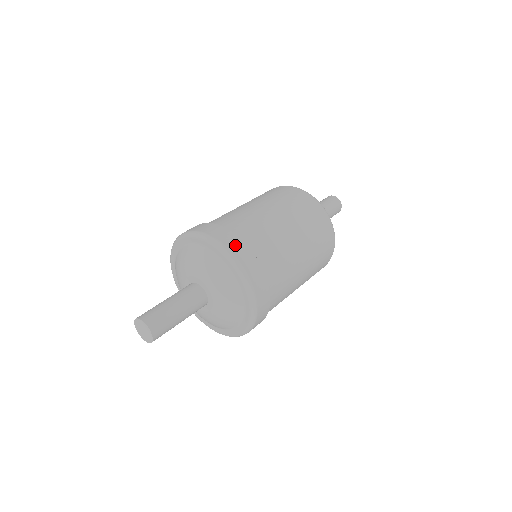
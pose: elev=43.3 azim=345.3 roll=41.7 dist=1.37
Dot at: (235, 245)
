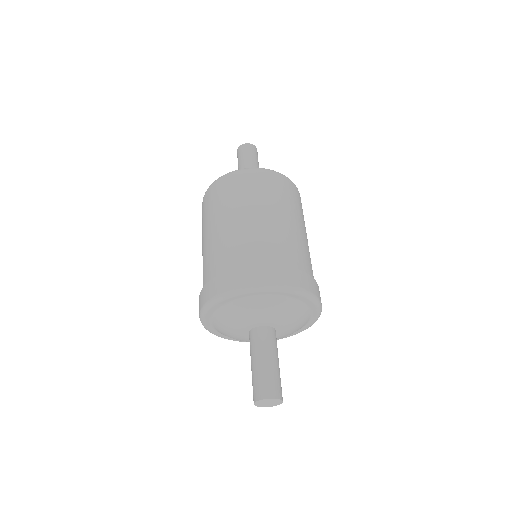
Dot at: (261, 275)
